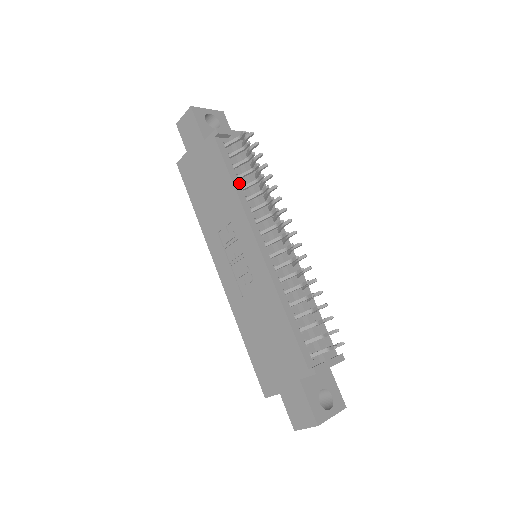
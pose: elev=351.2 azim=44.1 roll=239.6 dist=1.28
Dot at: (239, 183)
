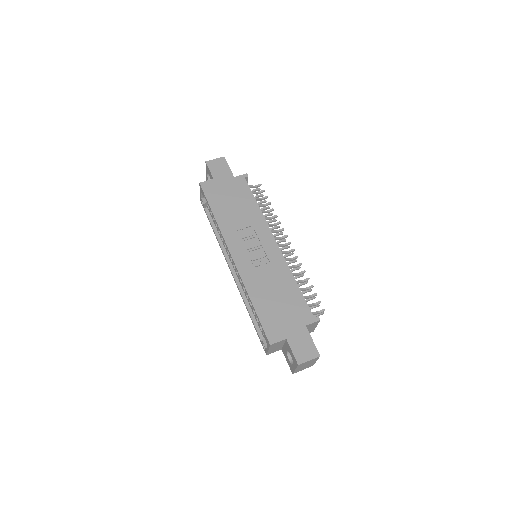
Dot at: occluded
